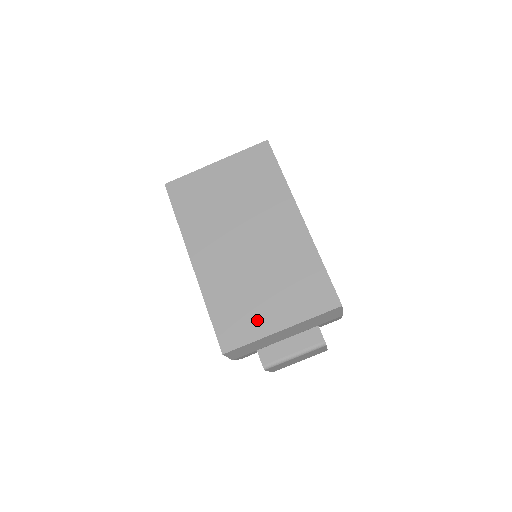
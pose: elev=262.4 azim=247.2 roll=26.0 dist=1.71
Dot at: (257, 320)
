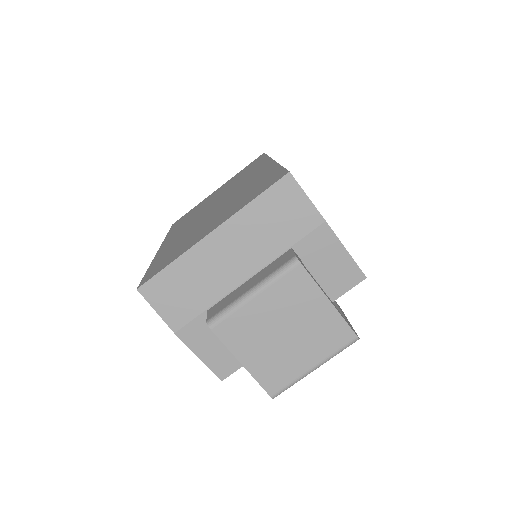
Dot at: (190, 242)
